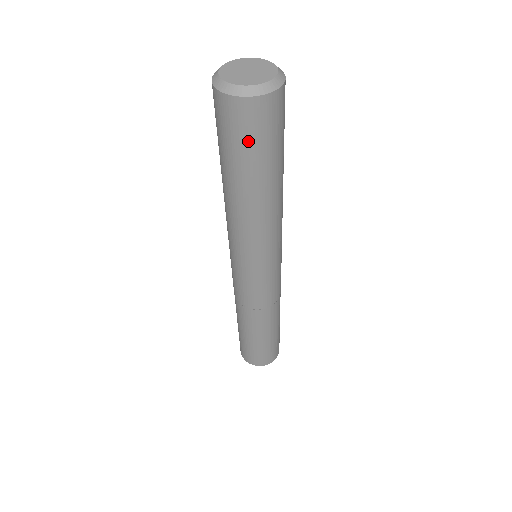
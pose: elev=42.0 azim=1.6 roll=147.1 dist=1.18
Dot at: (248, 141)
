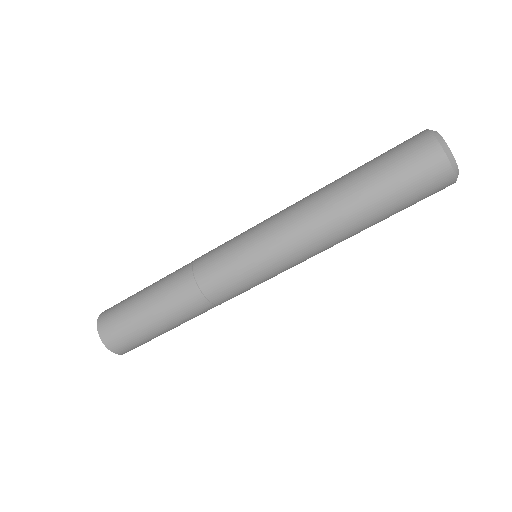
Dot at: (417, 201)
